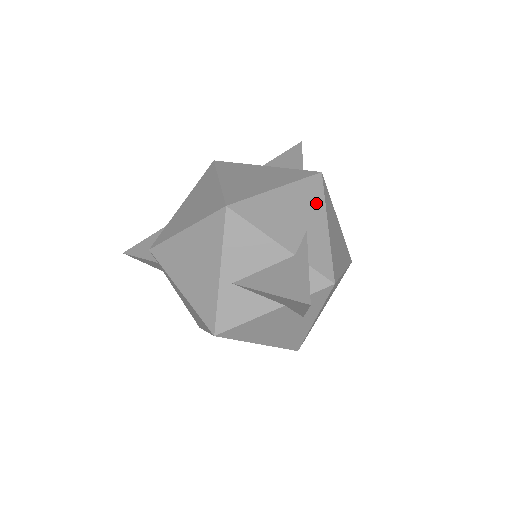
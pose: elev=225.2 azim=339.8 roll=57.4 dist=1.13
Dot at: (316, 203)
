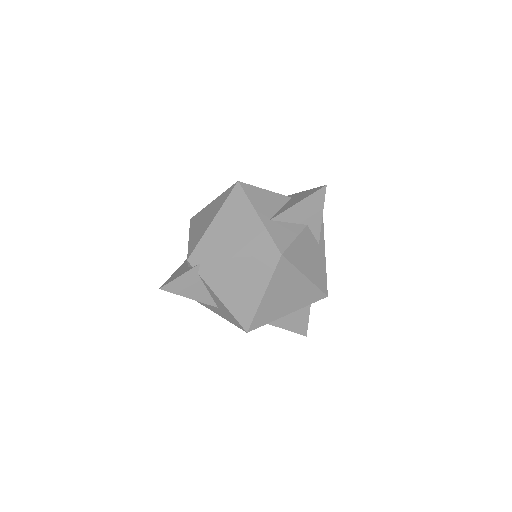
Dot at: occluded
